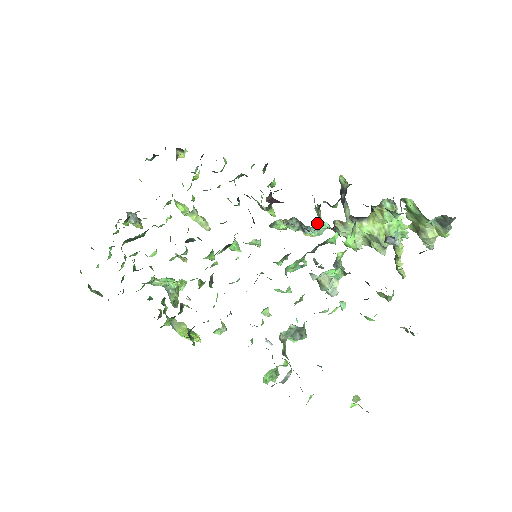
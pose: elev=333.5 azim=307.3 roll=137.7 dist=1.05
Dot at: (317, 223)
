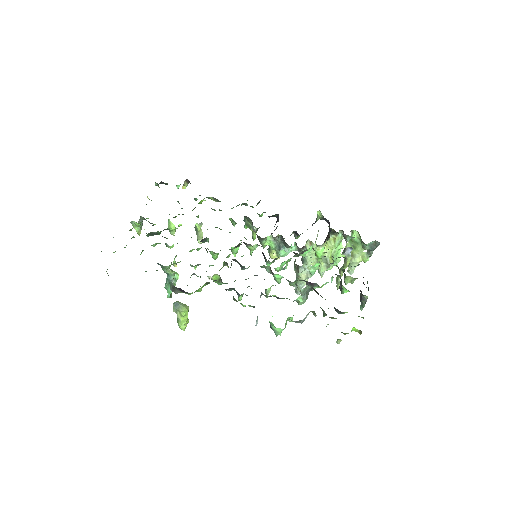
Dot at: occluded
